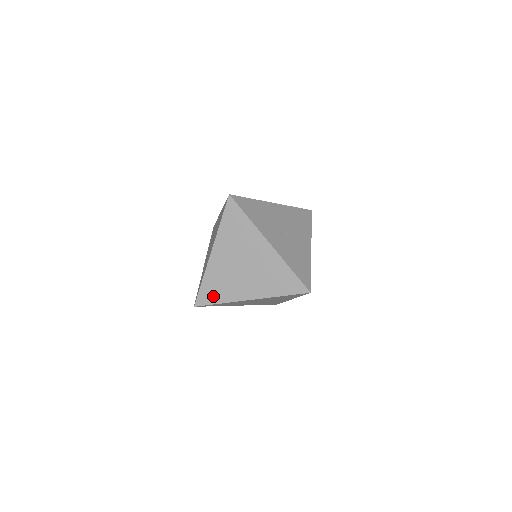
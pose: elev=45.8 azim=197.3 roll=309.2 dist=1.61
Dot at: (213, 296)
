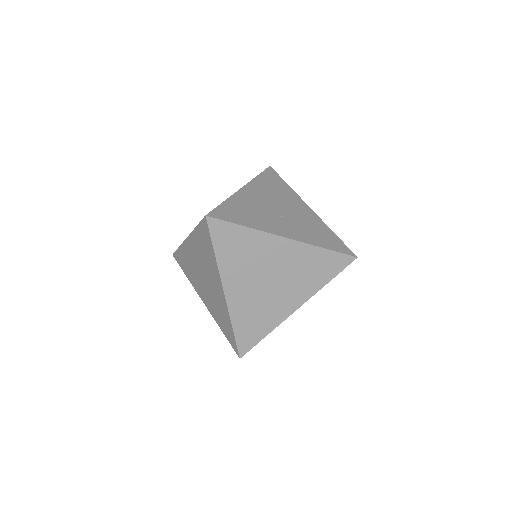
Dot at: (255, 334)
